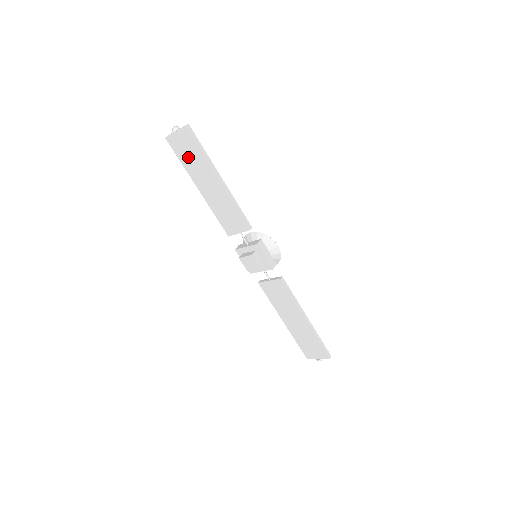
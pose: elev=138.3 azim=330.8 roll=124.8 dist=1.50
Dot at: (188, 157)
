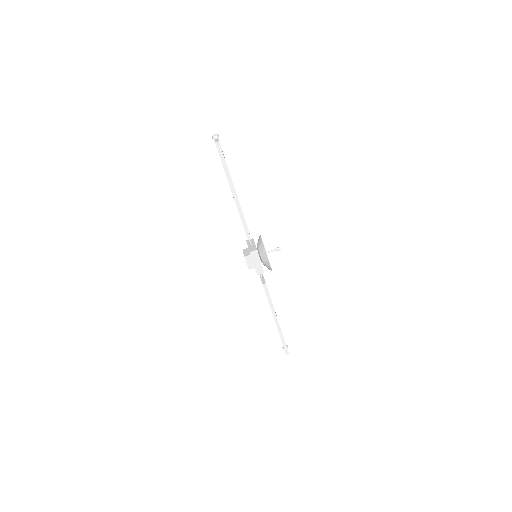
Dot at: occluded
